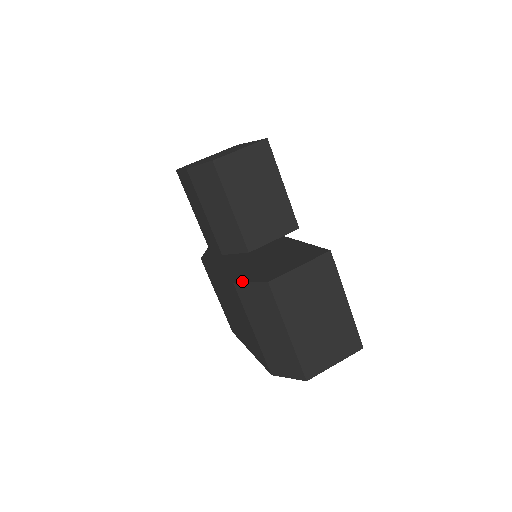
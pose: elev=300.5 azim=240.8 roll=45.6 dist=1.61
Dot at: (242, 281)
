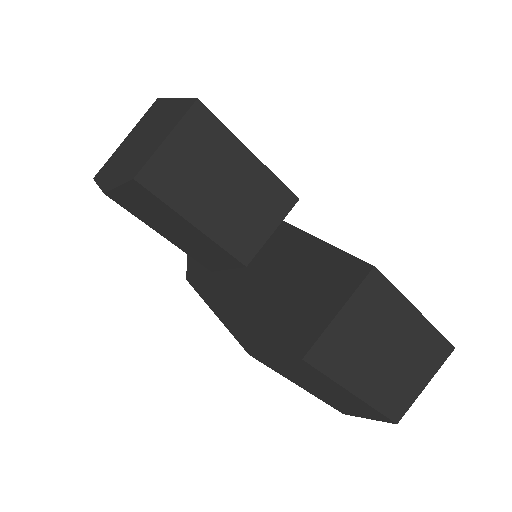
Dot at: (261, 353)
